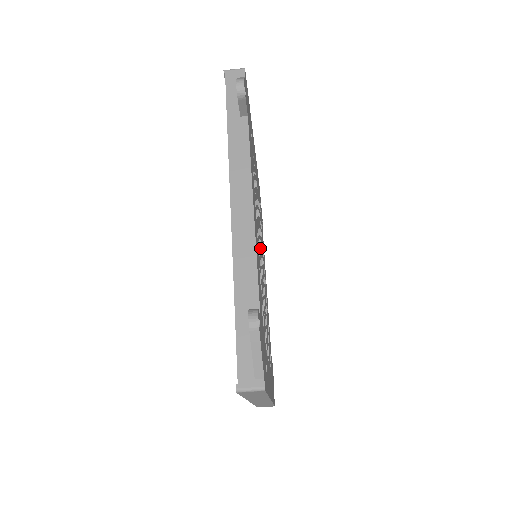
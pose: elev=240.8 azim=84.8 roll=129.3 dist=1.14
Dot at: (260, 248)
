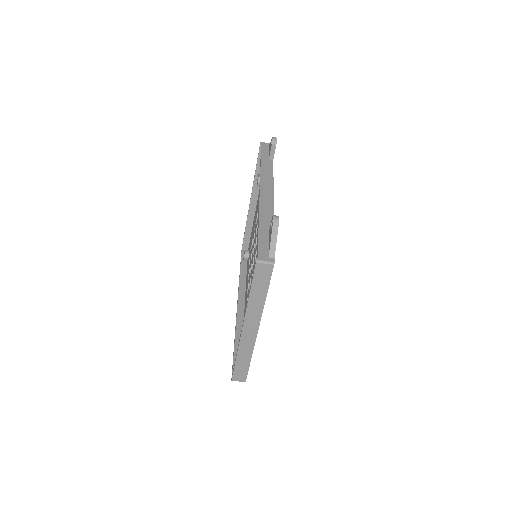
Dot at: occluded
